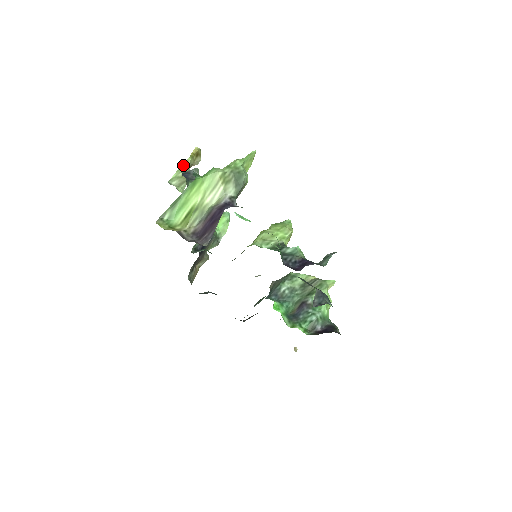
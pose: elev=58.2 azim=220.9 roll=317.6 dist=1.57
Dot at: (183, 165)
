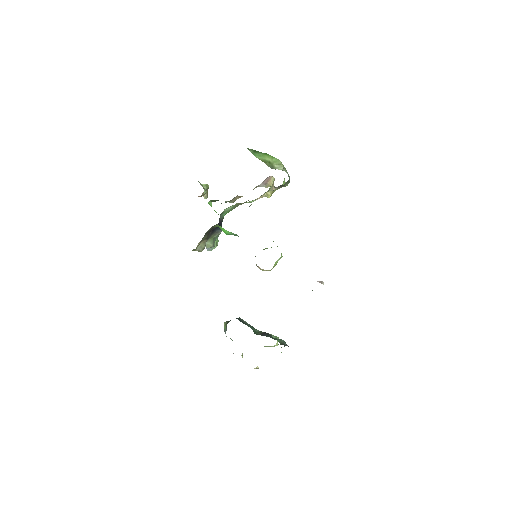
Dot at: (205, 184)
